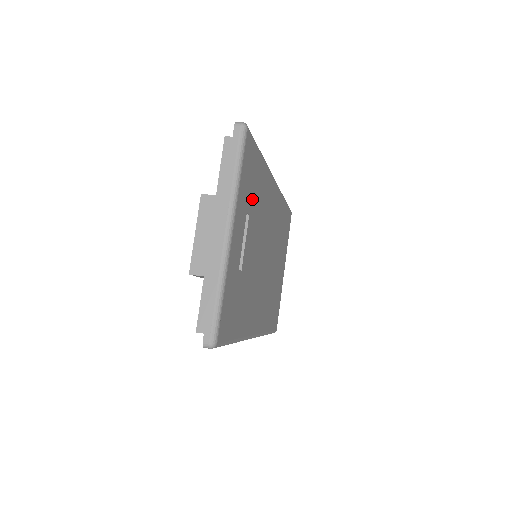
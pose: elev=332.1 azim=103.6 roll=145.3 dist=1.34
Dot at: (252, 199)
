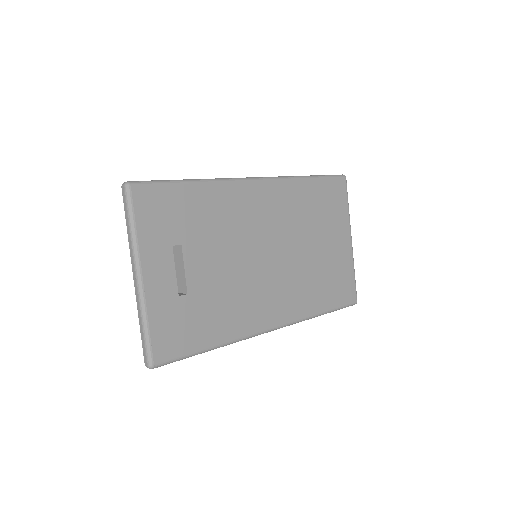
Dot at: (183, 229)
